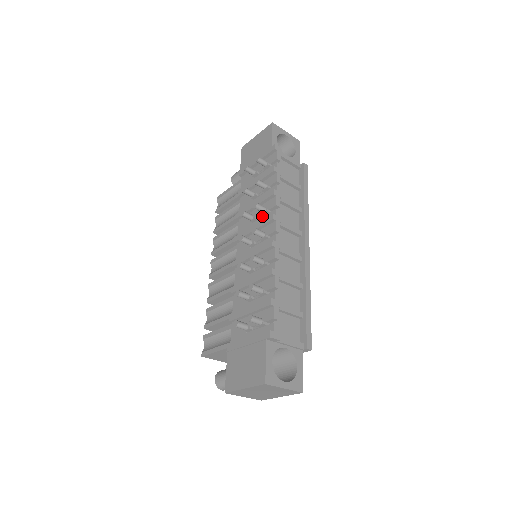
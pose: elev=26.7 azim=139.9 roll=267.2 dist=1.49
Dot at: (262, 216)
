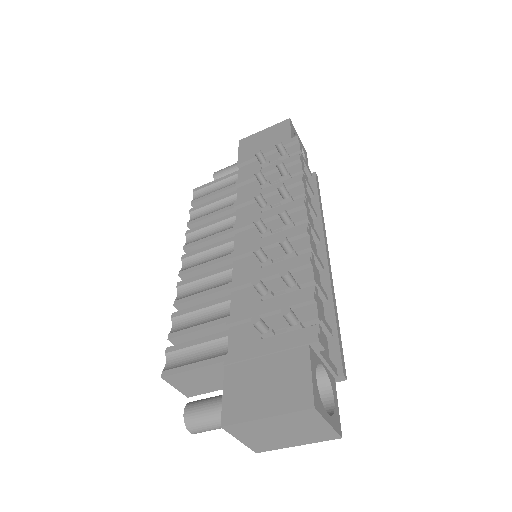
Dot at: (280, 204)
